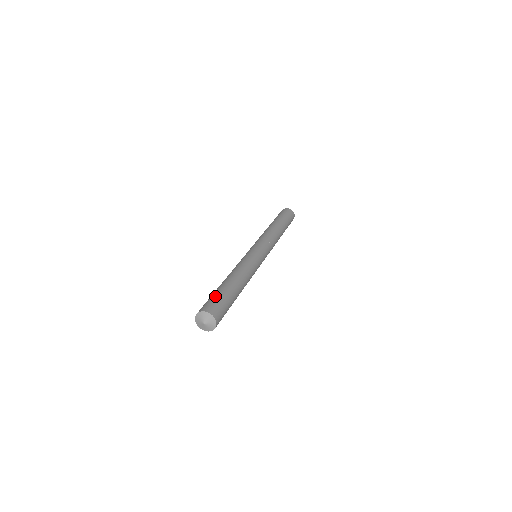
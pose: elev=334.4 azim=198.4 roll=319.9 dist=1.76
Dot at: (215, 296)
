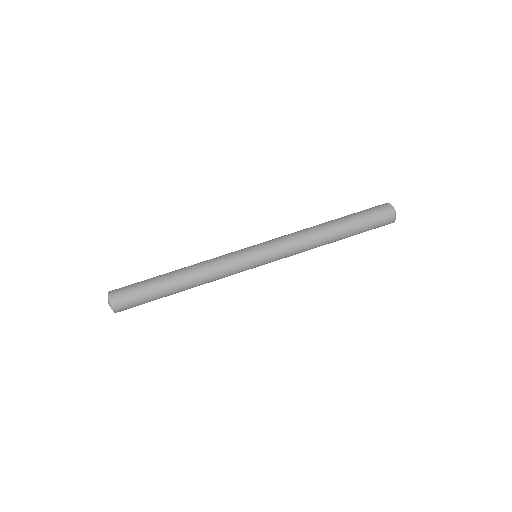
Dot at: (138, 292)
